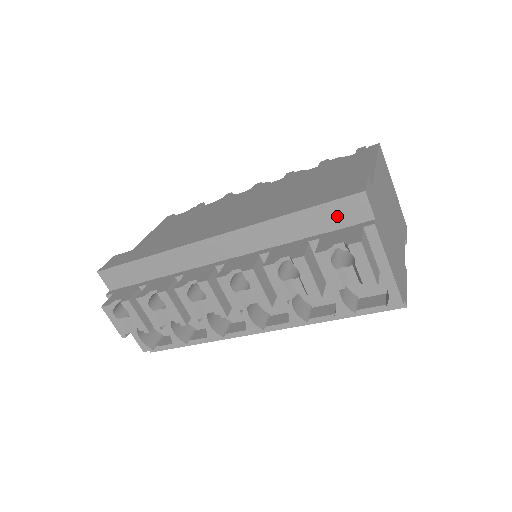
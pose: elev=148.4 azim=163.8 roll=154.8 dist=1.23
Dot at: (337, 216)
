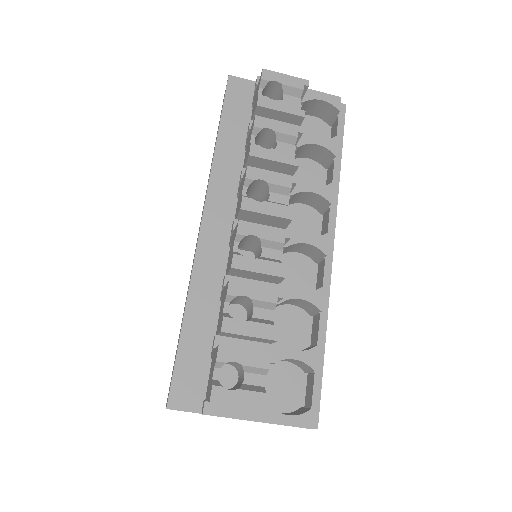
Dot at: (239, 104)
